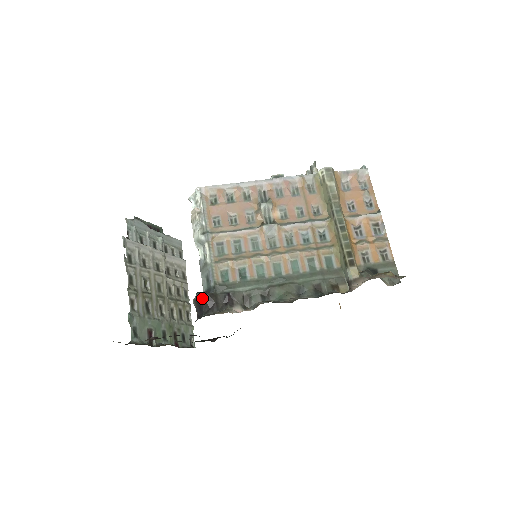
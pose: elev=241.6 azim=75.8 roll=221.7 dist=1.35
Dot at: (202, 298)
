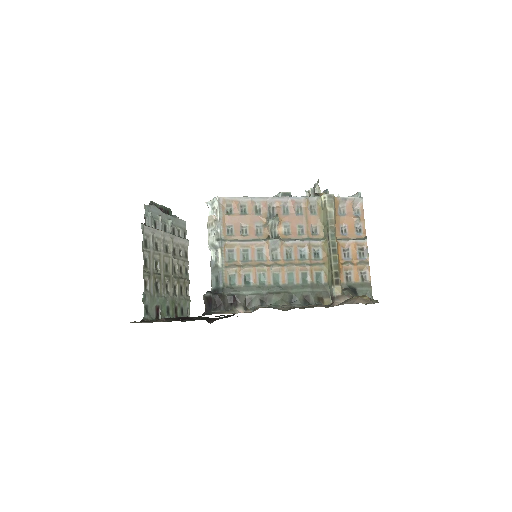
Dot at: (212, 297)
